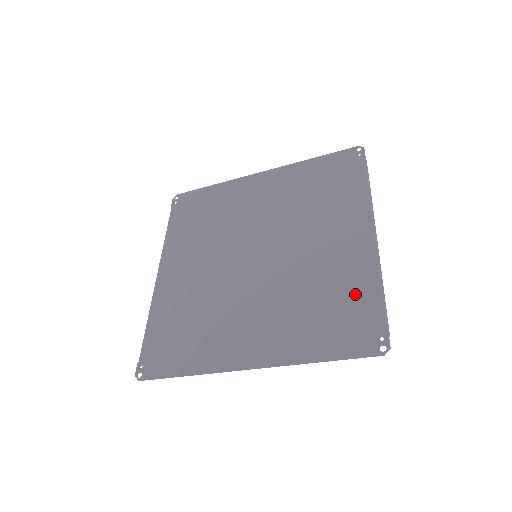
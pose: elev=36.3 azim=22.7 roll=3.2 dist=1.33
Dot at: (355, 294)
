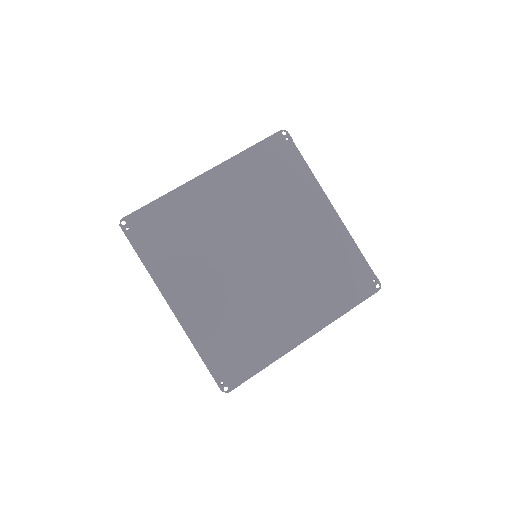
Dot at: (346, 259)
